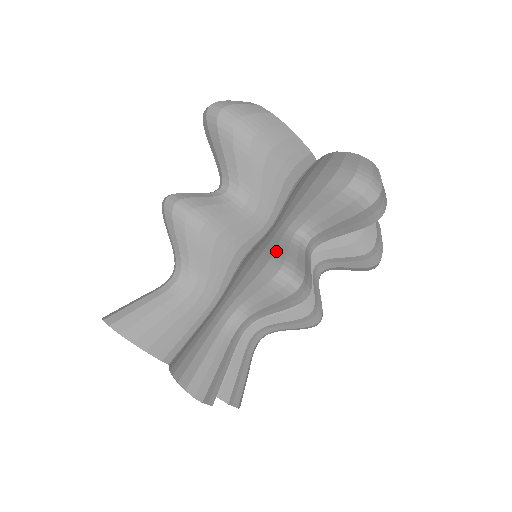
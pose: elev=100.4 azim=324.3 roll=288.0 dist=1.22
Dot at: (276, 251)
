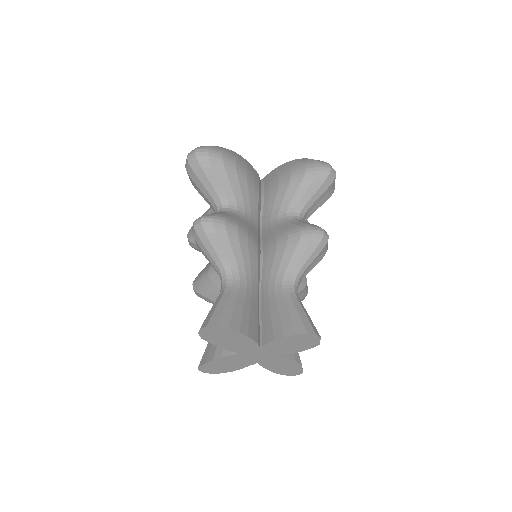
Dot at: (298, 225)
